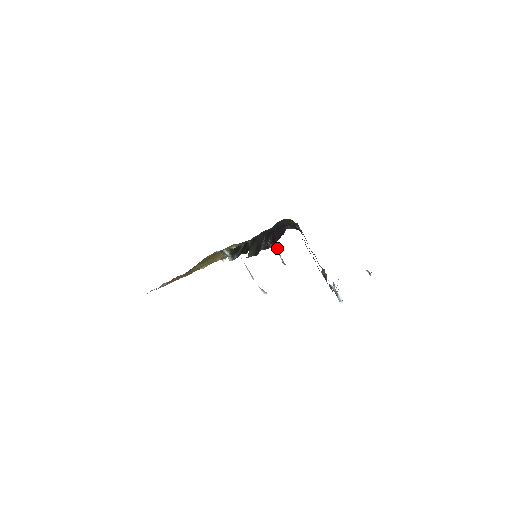
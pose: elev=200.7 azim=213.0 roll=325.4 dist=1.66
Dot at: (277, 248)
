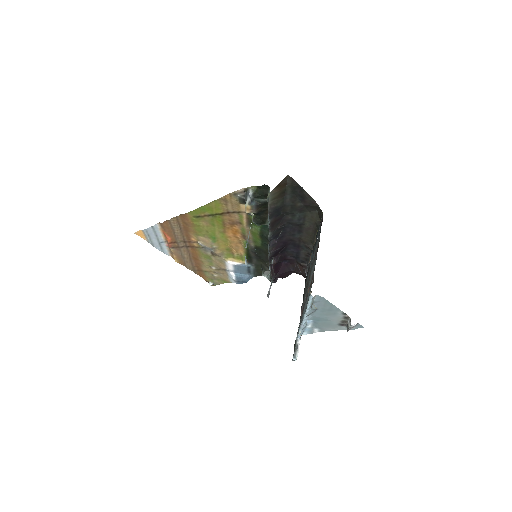
Dot at: (273, 279)
